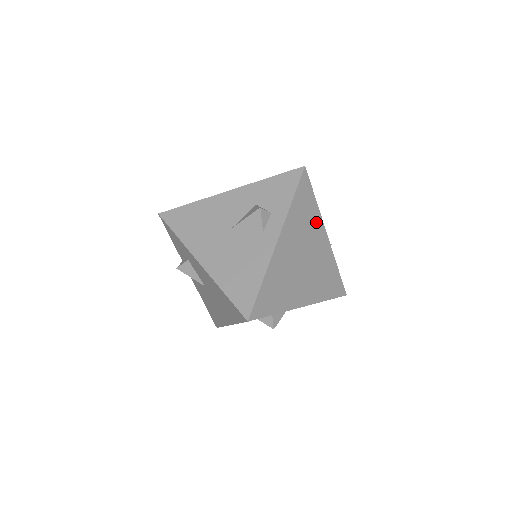
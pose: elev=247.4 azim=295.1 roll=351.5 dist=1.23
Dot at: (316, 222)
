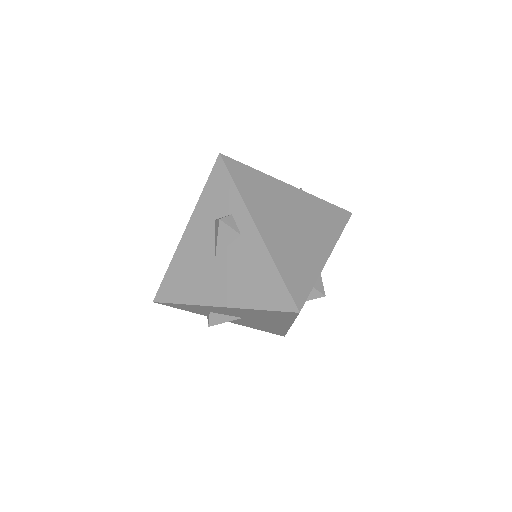
Dot at: (272, 185)
